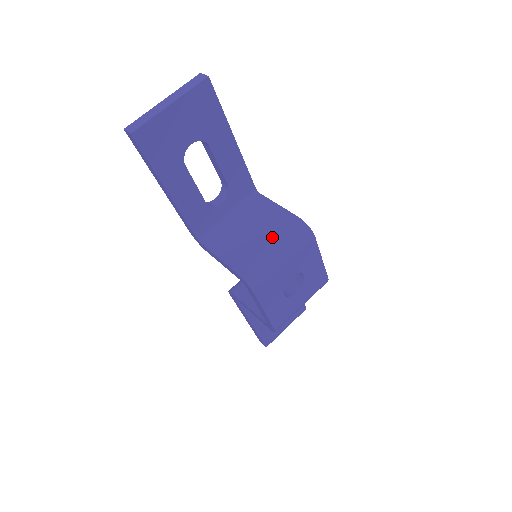
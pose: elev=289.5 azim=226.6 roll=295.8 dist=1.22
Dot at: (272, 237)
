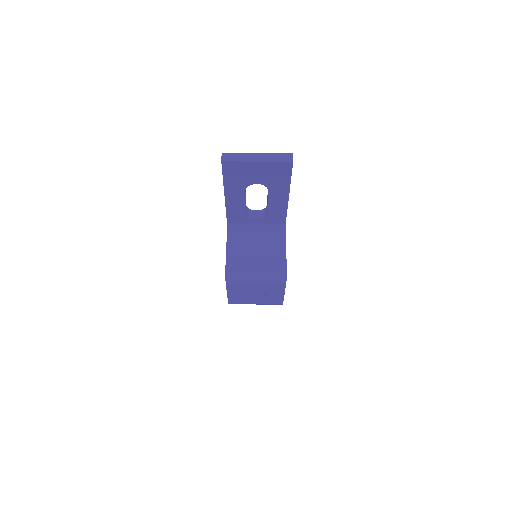
Dot at: (262, 264)
